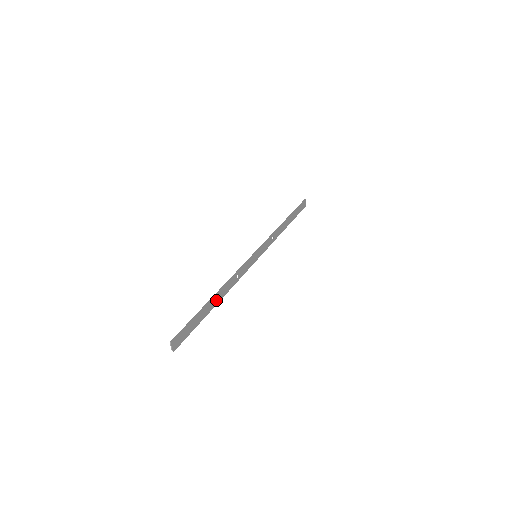
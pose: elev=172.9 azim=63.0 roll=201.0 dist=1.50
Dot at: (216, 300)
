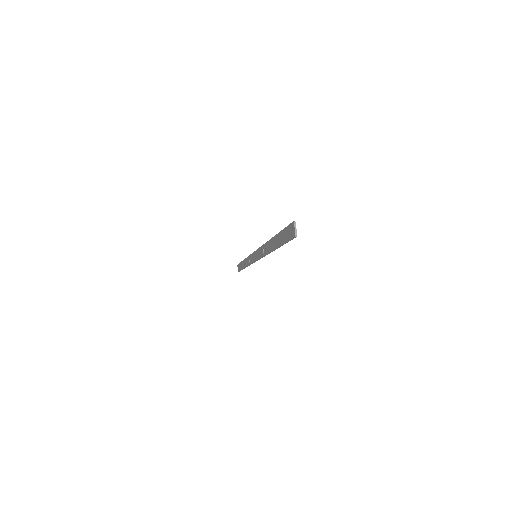
Dot at: (273, 245)
